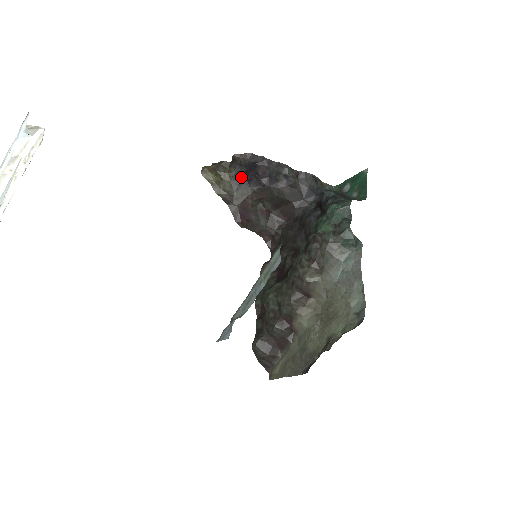
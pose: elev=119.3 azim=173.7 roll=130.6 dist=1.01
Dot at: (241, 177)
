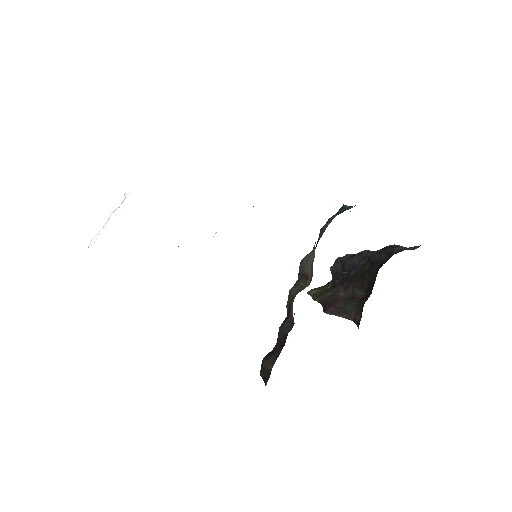
Dot at: (336, 282)
